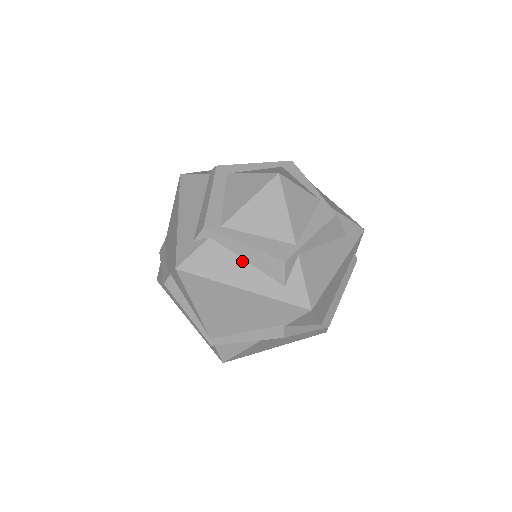
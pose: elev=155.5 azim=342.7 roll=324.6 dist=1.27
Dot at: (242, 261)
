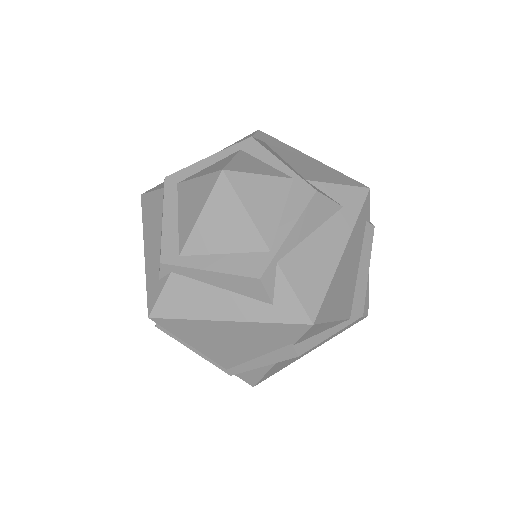
Dot at: (215, 289)
